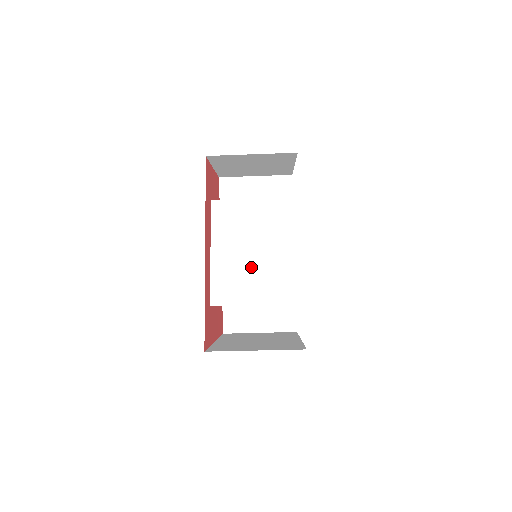
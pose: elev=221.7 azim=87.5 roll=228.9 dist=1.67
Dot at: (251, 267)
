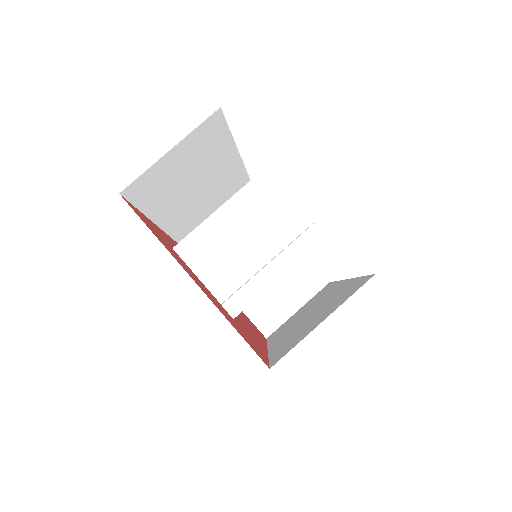
Dot at: occluded
